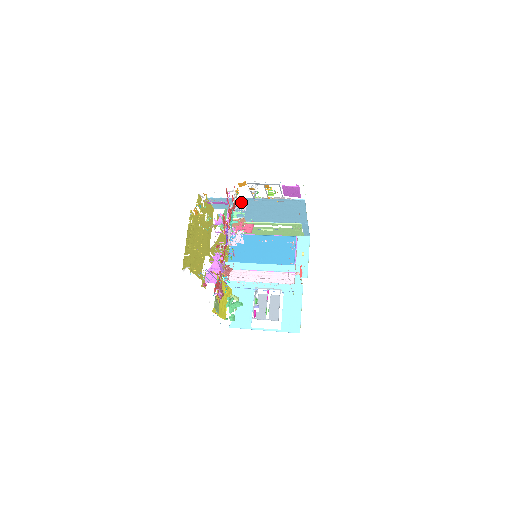
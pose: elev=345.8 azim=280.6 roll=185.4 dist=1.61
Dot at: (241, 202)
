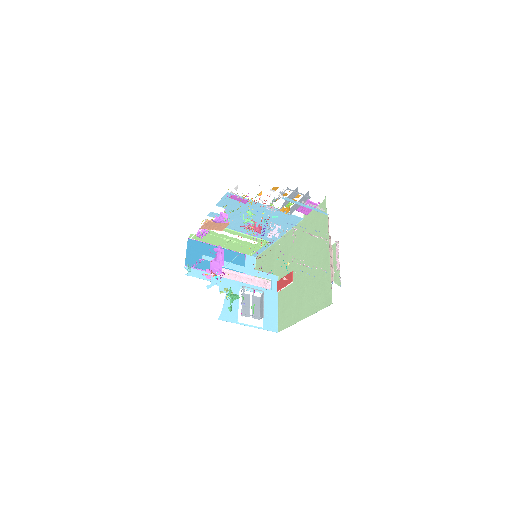
Dot at: (250, 206)
